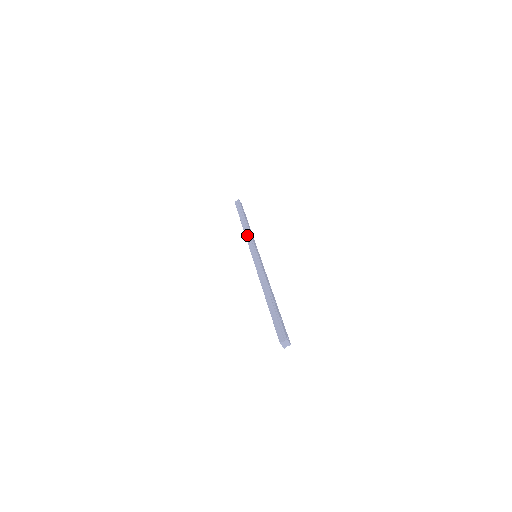
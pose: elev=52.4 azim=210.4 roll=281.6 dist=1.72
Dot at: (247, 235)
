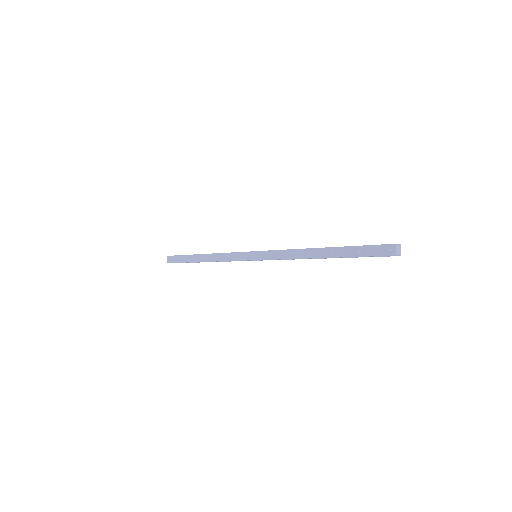
Dot at: (224, 253)
